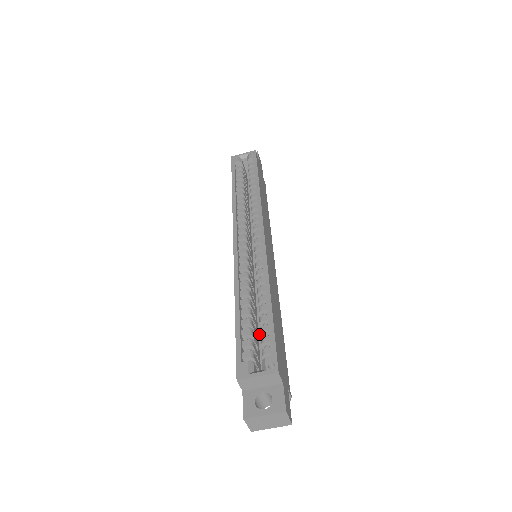
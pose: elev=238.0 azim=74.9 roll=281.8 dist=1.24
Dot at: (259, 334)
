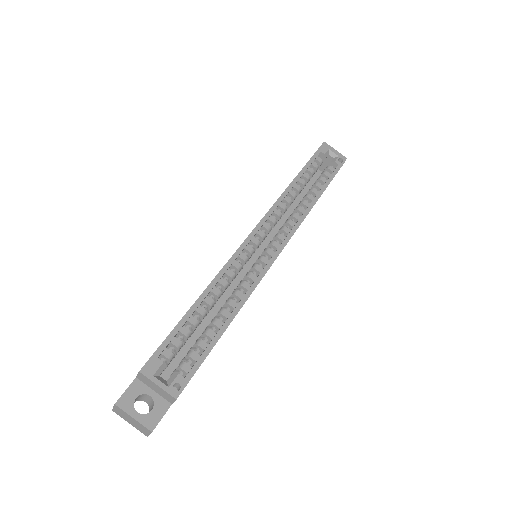
Dot at: (194, 333)
